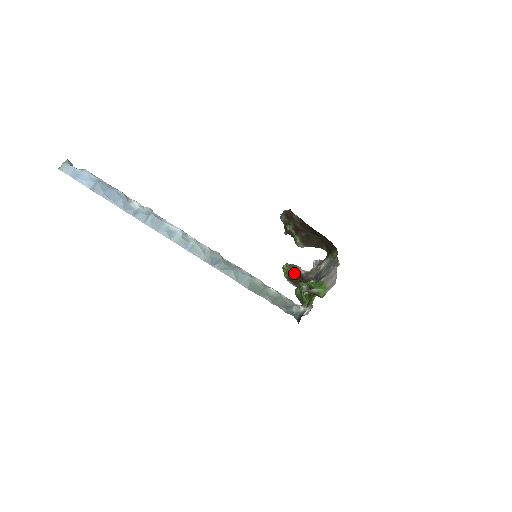
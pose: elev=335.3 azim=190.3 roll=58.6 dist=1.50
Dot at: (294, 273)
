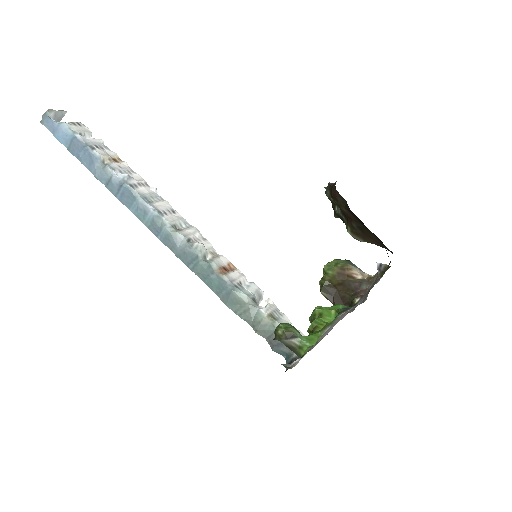
Dot at: (337, 279)
